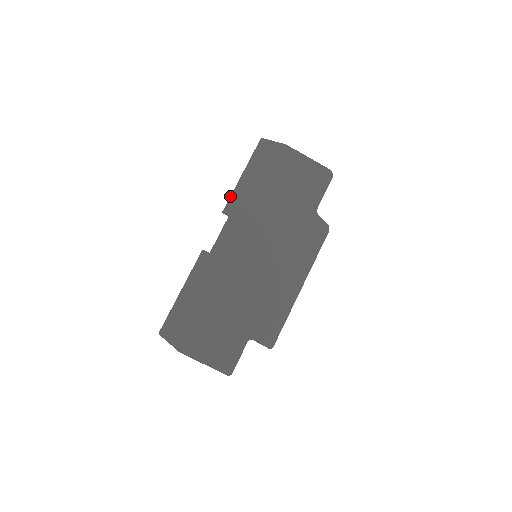
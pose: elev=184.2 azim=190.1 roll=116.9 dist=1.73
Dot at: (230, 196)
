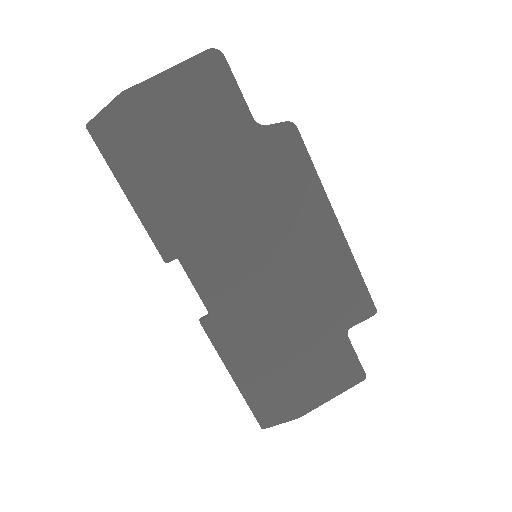
Dot at: occluded
